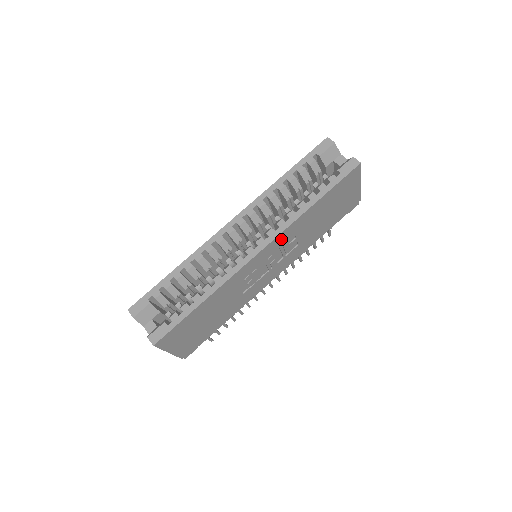
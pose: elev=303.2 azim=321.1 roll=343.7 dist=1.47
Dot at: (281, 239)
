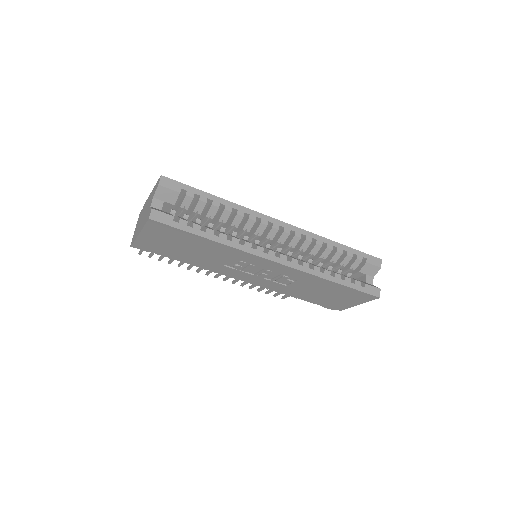
Dot at: (292, 272)
